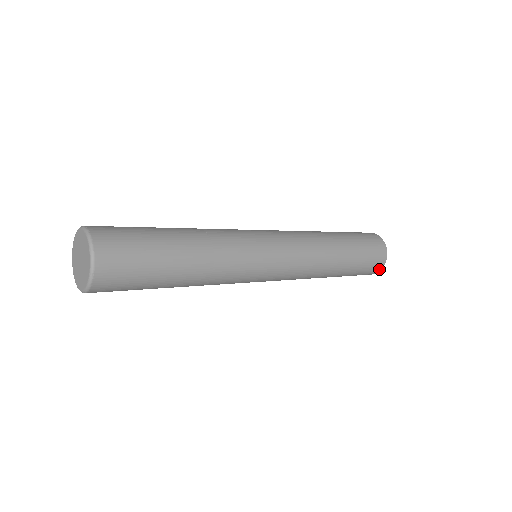
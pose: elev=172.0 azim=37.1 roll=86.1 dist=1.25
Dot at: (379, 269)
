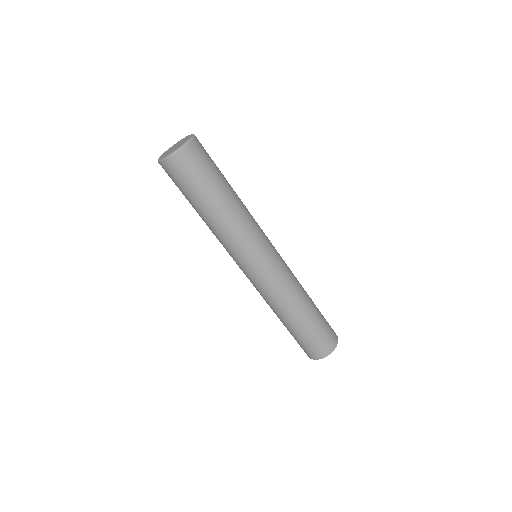
Dot at: (318, 357)
